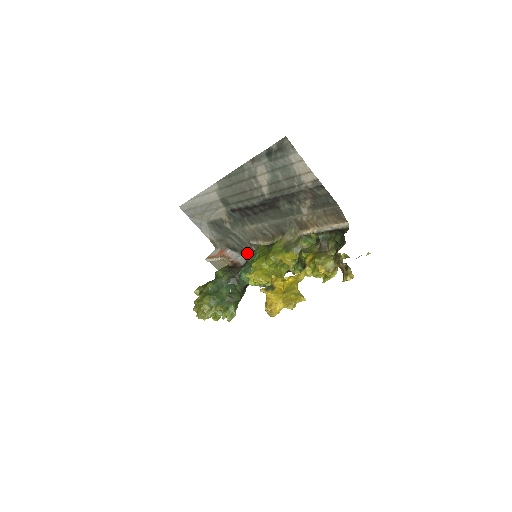
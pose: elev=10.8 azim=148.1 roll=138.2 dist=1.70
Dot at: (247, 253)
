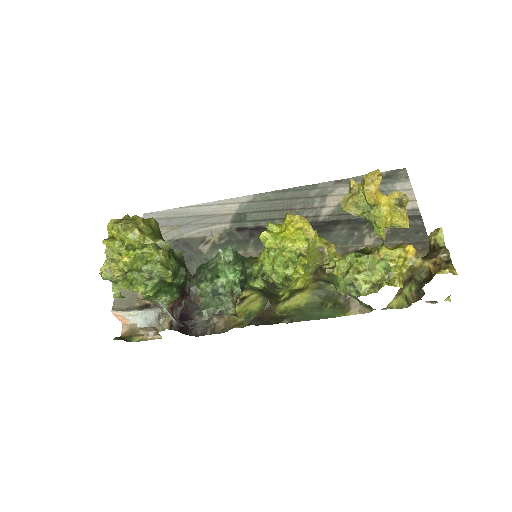
Dot at: occluded
